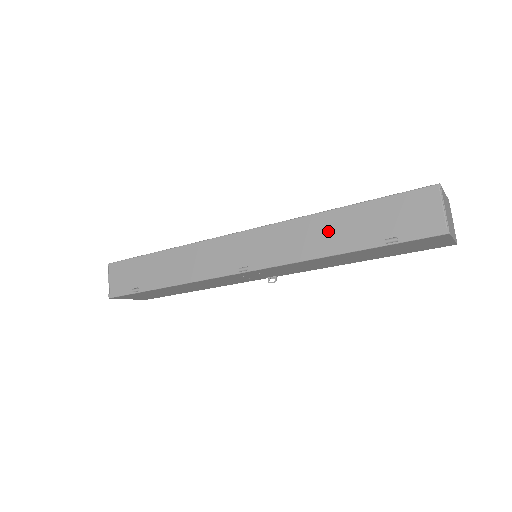
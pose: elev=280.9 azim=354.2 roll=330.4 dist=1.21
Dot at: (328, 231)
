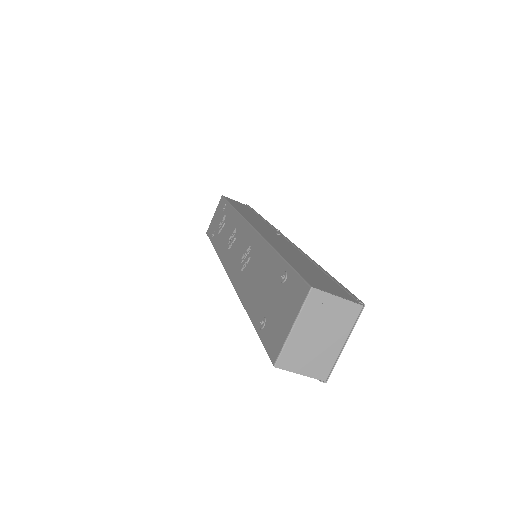
Dot at: occluded
